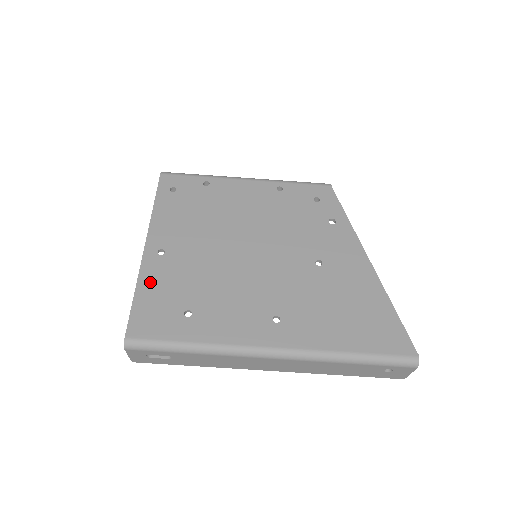
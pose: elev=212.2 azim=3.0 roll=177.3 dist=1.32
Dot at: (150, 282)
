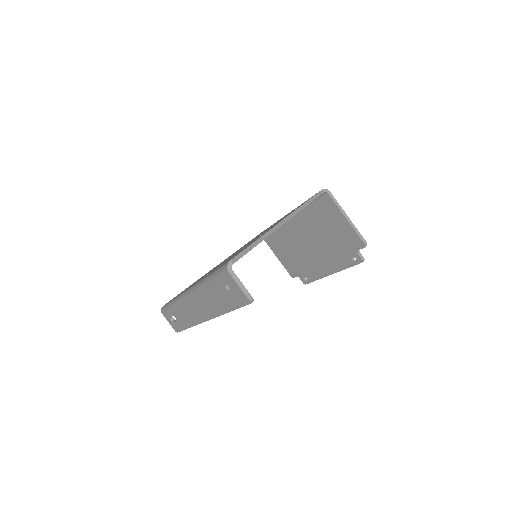
Dot at: occluded
